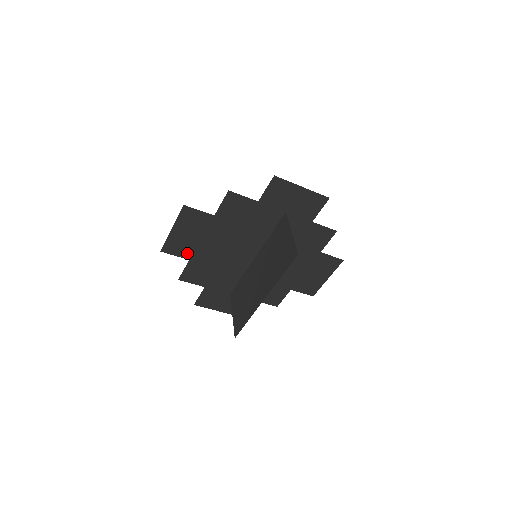
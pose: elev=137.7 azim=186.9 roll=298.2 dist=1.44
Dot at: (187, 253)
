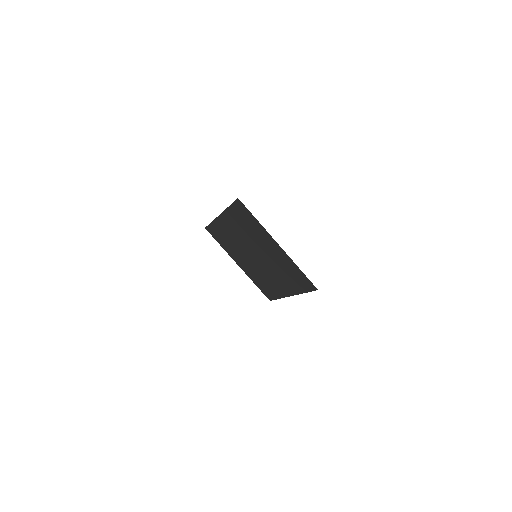
Dot at: occluded
